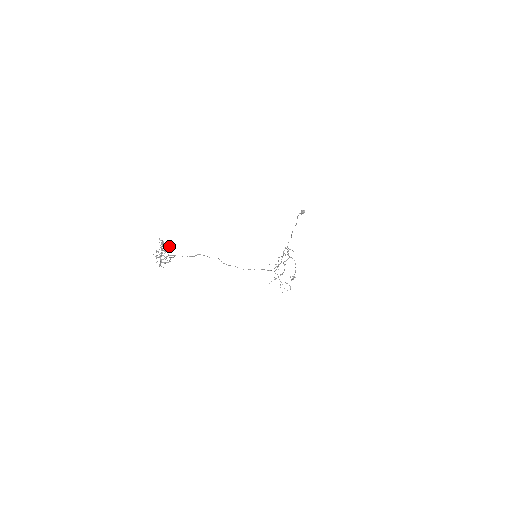
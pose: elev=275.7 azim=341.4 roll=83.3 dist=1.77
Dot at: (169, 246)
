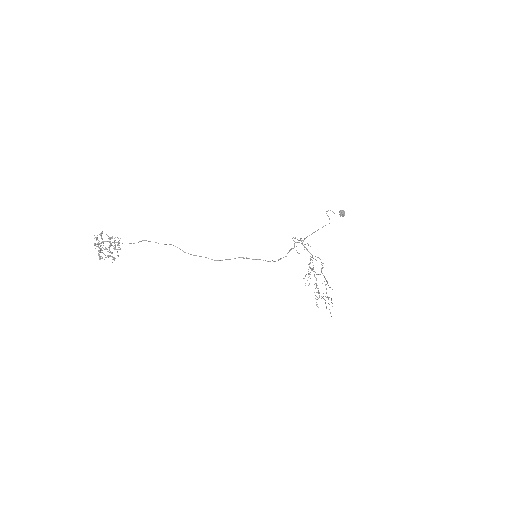
Dot at: occluded
